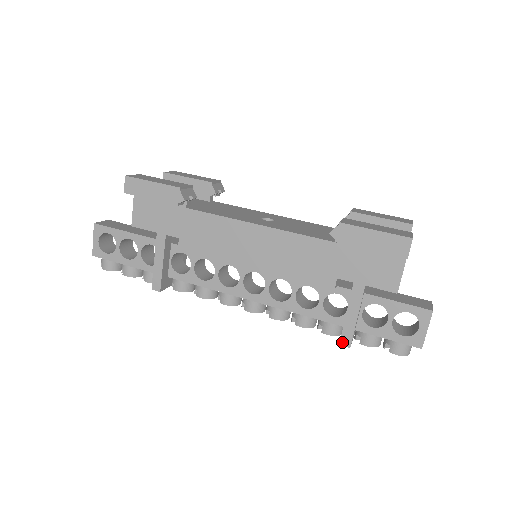
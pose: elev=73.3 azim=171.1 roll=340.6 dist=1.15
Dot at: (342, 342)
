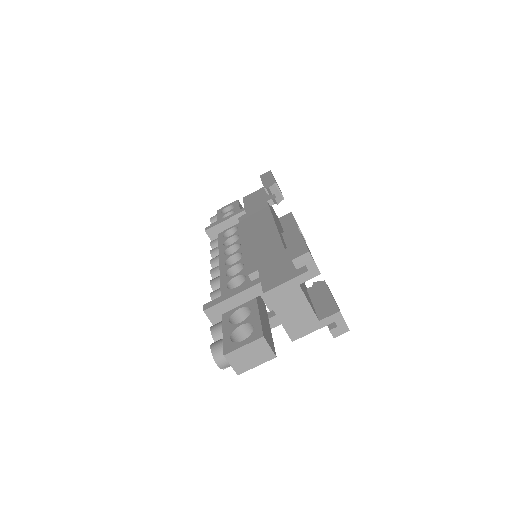
Dot at: (206, 305)
